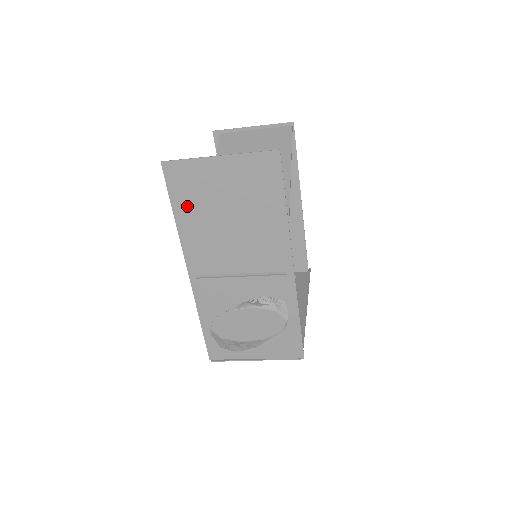
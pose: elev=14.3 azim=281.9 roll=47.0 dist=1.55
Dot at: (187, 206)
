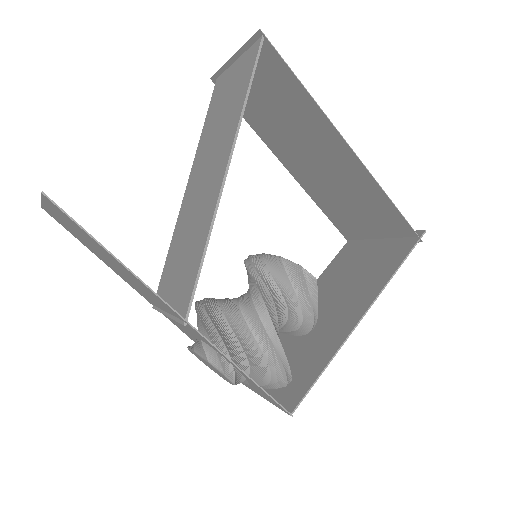
Dot at: (86, 245)
